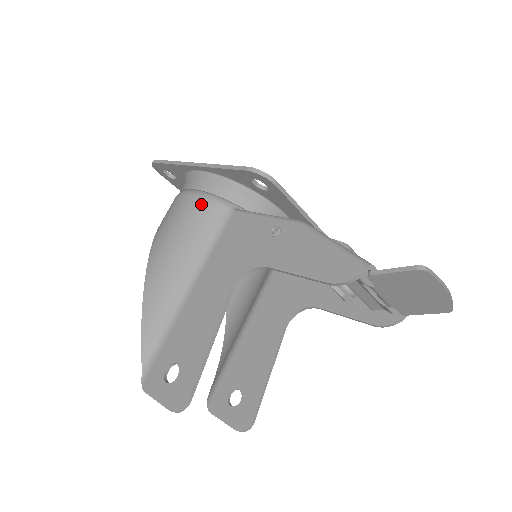
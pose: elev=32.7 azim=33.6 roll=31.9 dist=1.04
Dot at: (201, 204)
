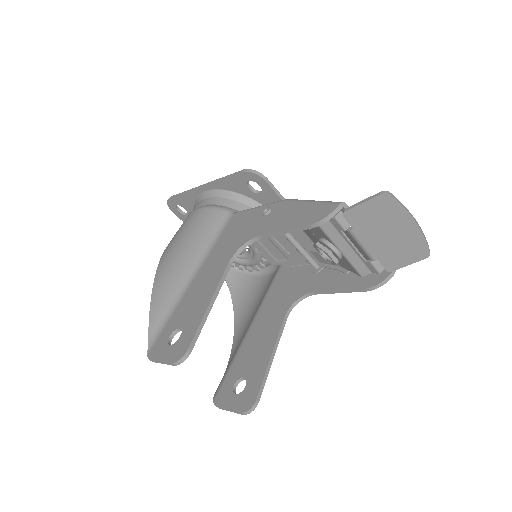
Dot at: (206, 212)
